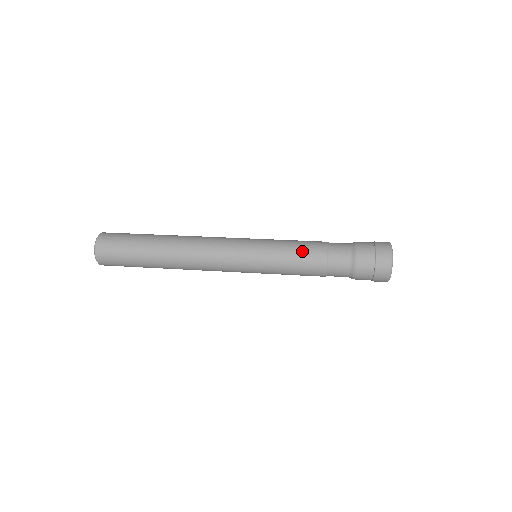
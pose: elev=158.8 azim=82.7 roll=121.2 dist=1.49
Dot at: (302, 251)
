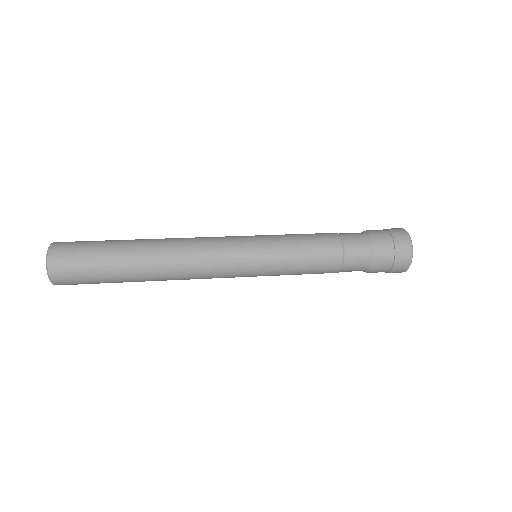
Dot at: (314, 247)
